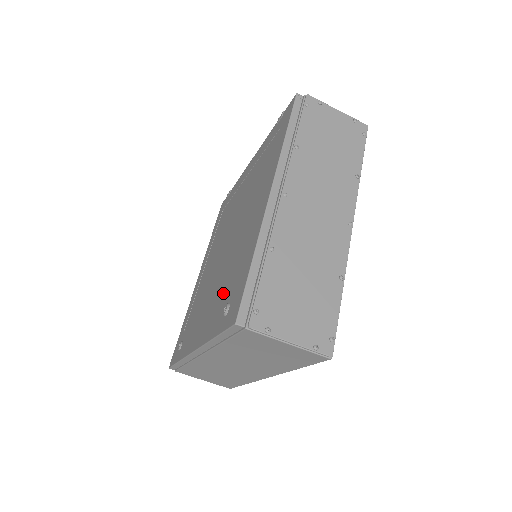
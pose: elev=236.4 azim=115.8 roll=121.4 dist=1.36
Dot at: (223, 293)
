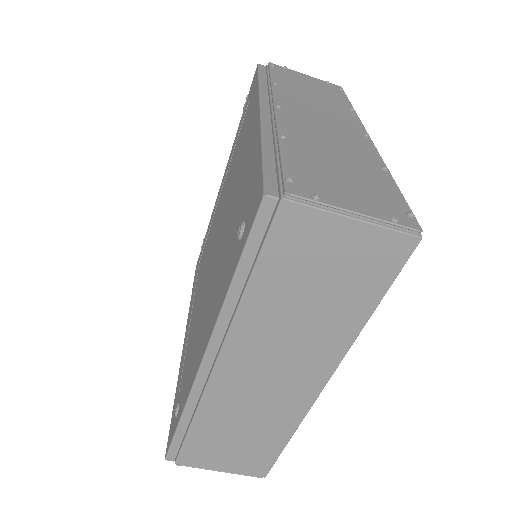
Dot at: (228, 249)
